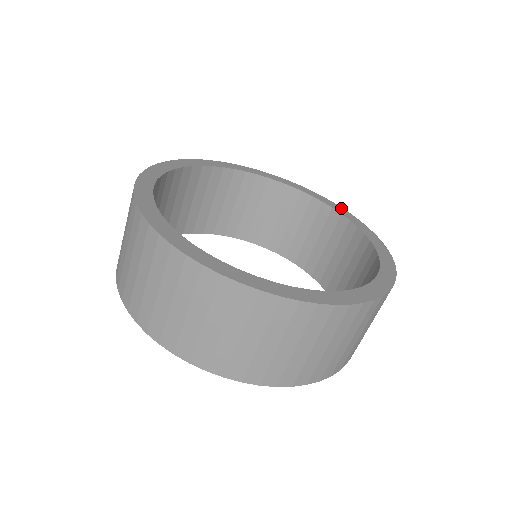
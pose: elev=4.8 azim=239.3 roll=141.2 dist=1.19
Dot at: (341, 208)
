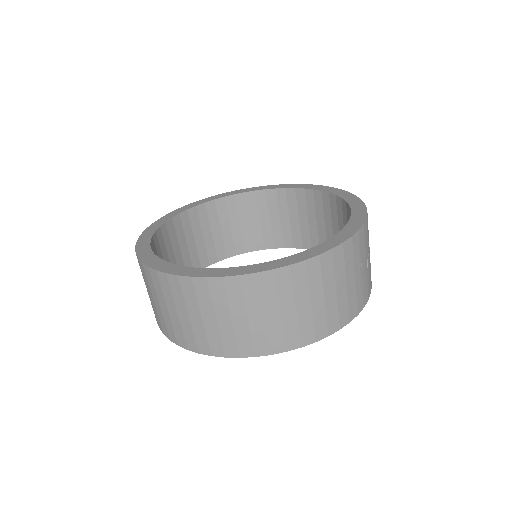
Dot at: (353, 196)
